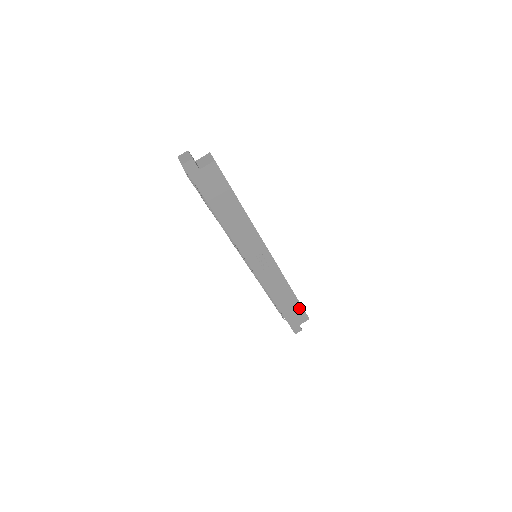
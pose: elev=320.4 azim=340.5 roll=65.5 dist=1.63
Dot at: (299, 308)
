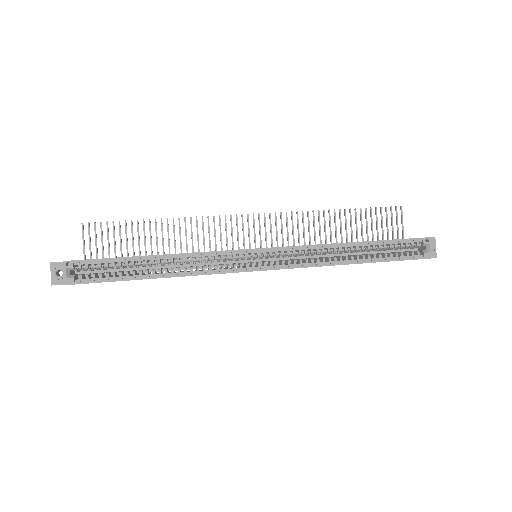
Dot at: (393, 260)
